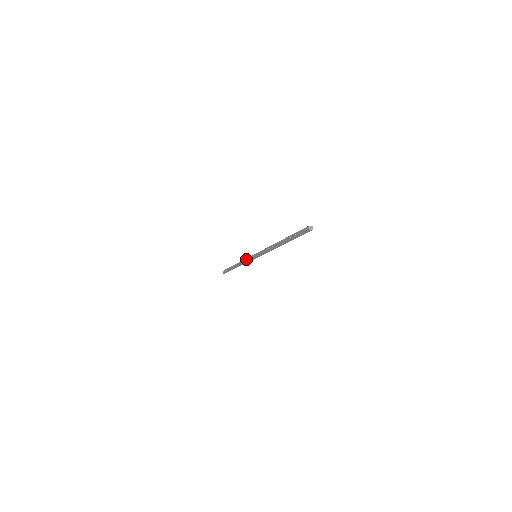
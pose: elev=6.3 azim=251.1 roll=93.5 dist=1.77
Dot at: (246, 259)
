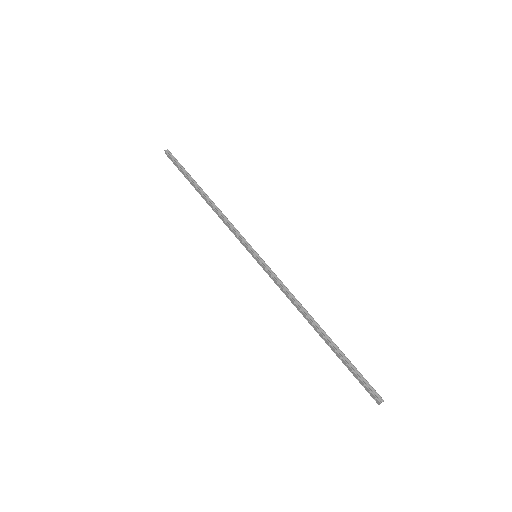
Dot at: (233, 231)
